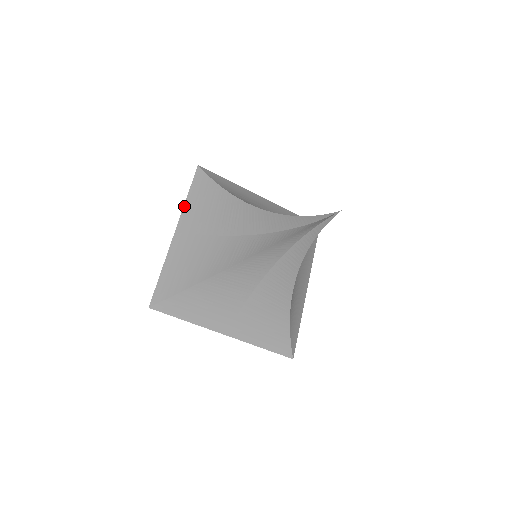
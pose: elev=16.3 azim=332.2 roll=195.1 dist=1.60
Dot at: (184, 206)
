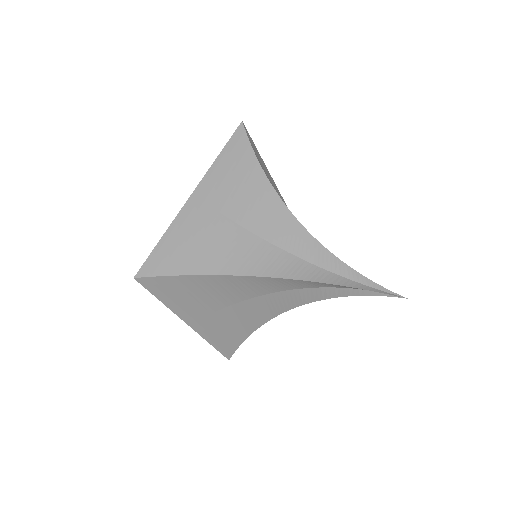
Dot at: (171, 310)
